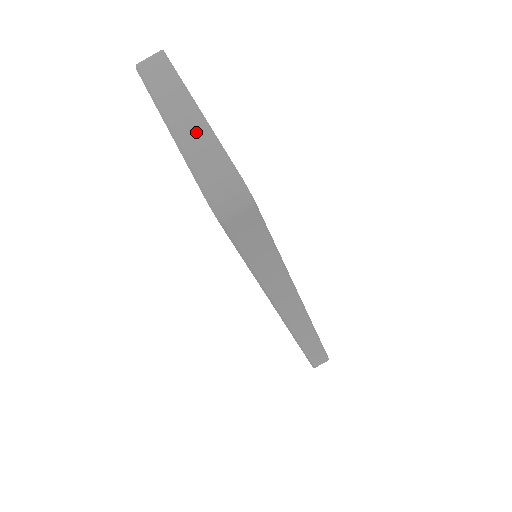
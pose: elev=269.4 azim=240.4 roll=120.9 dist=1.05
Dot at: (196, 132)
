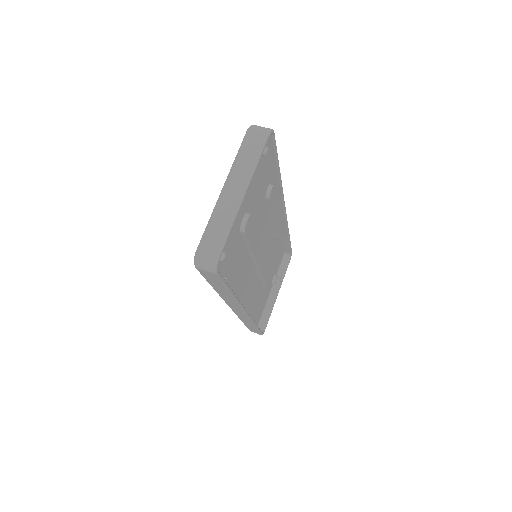
Dot at: (228, 209)
